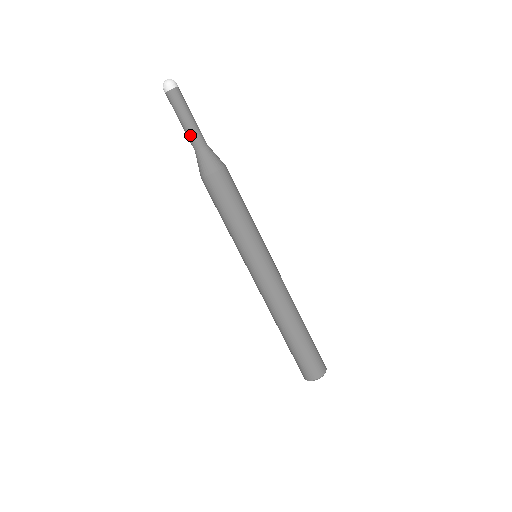
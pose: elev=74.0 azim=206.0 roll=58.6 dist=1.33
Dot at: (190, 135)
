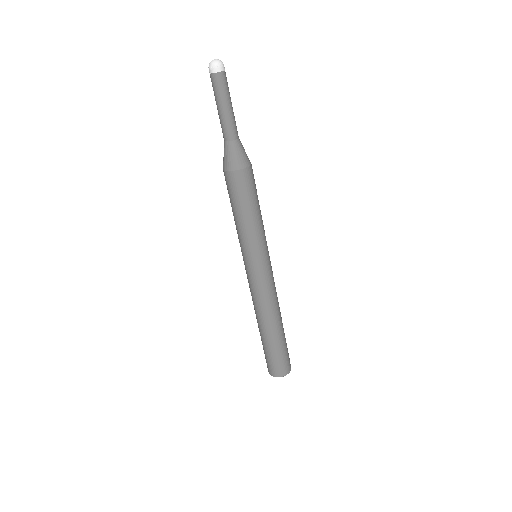
Dot at: (230, 124)
